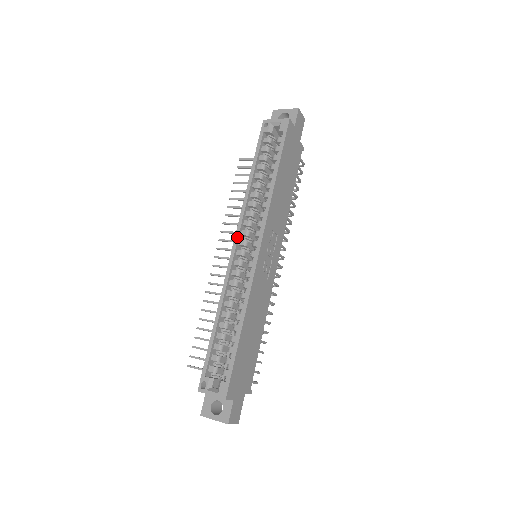
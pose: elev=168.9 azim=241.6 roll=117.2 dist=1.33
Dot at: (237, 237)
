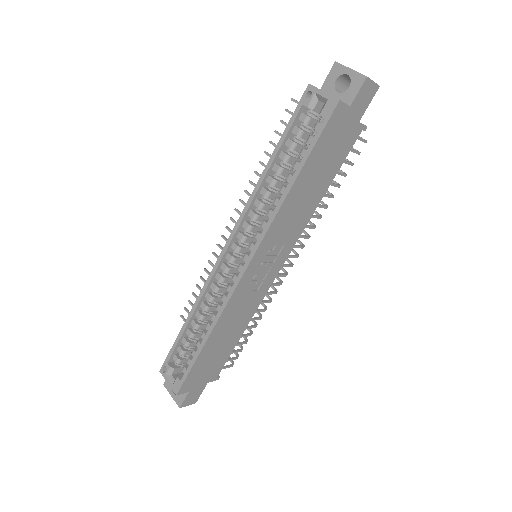
Dot at: (230, 239)
